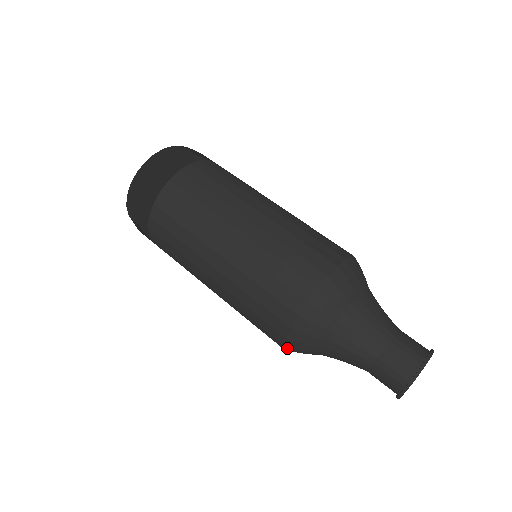
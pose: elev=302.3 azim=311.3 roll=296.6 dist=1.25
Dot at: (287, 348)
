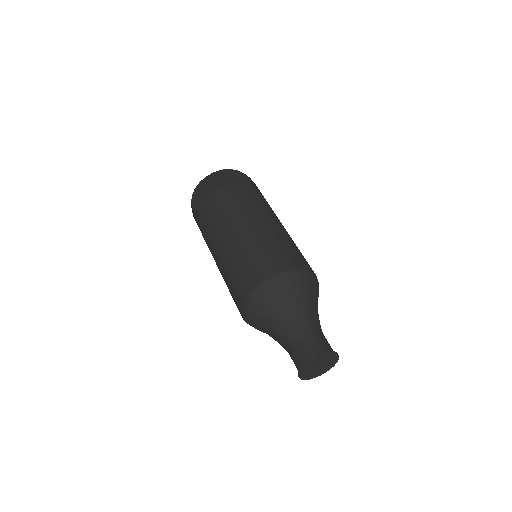
Dot at: (245, 321)
